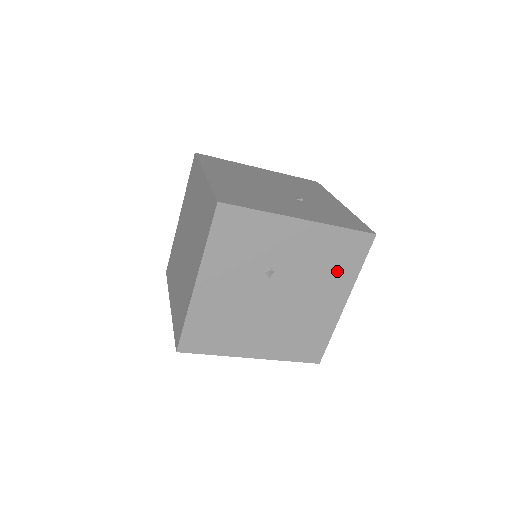
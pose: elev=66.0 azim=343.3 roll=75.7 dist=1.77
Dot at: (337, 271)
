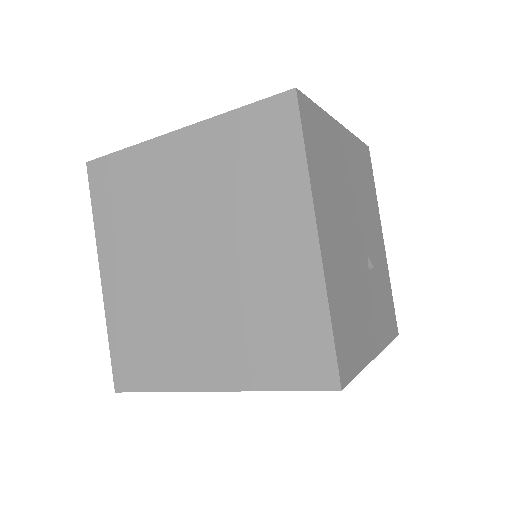
Dot at: occluded
